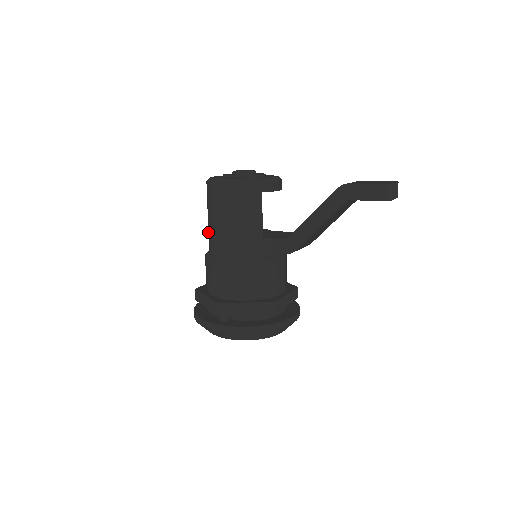
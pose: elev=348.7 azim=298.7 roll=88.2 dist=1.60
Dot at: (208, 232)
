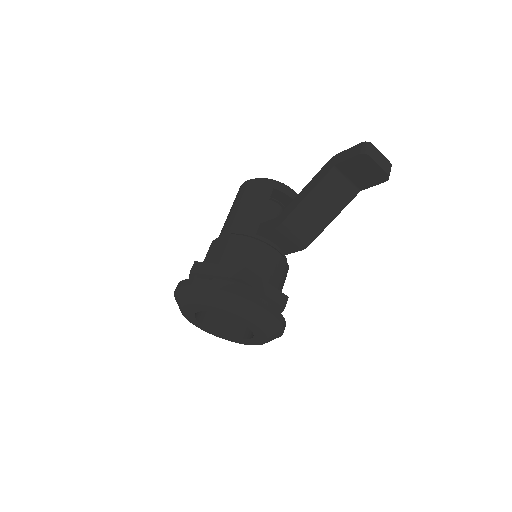
Dot at: occluded
